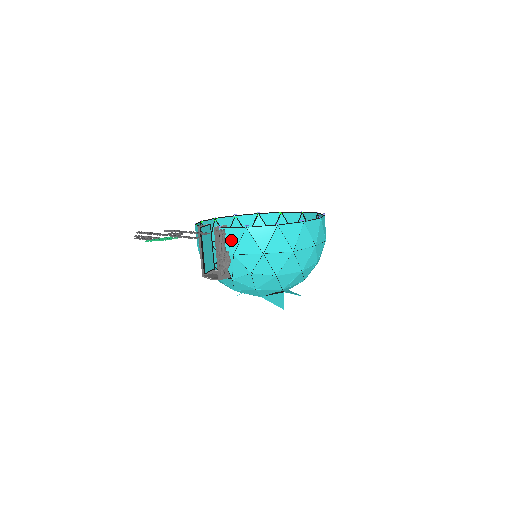
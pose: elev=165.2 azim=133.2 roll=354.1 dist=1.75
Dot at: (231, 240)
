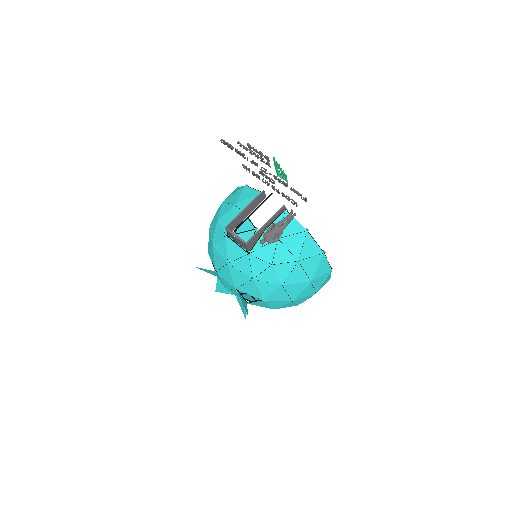
Dot at: (287, 227)
